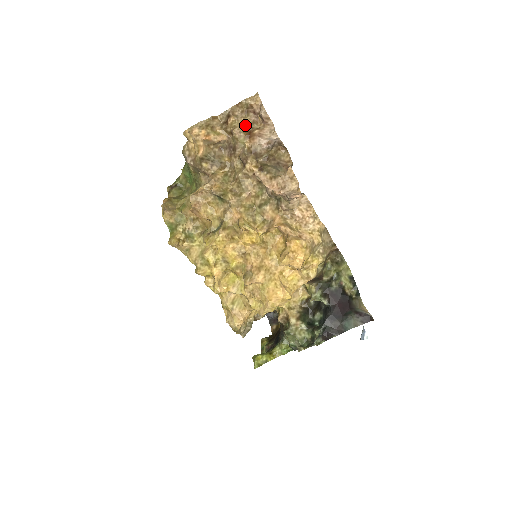
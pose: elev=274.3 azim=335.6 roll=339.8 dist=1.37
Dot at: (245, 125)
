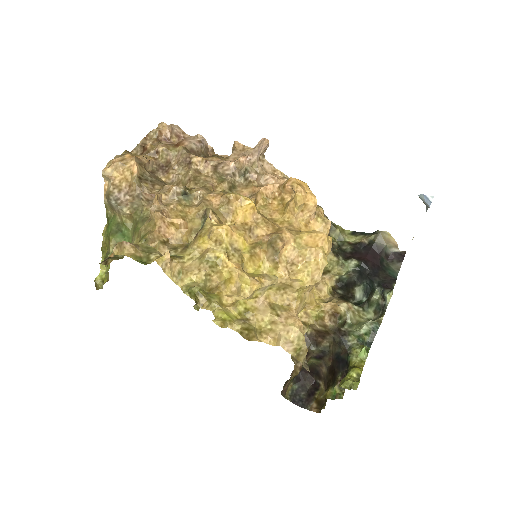
Dot at: occluded
